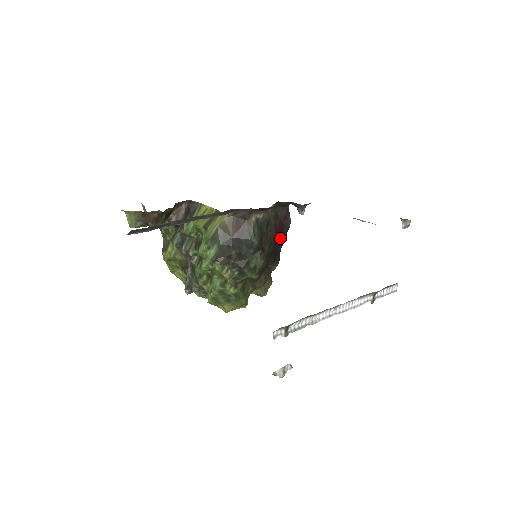
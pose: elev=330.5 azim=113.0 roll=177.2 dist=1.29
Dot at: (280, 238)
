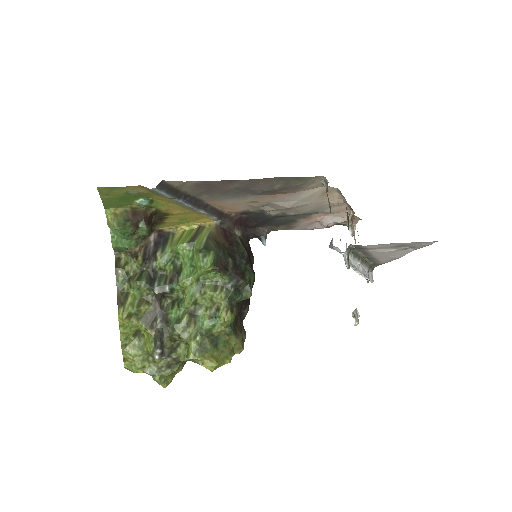
Dot at: occluded
